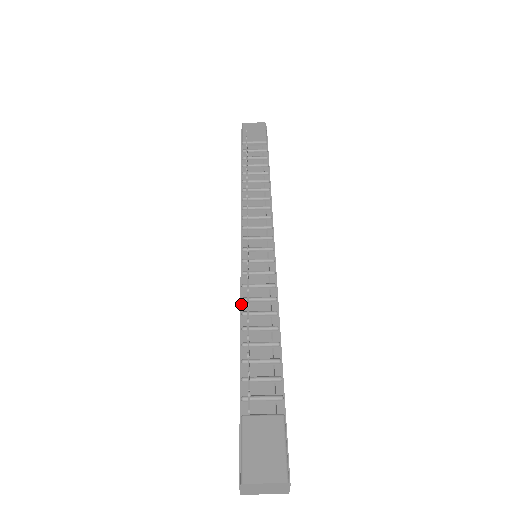
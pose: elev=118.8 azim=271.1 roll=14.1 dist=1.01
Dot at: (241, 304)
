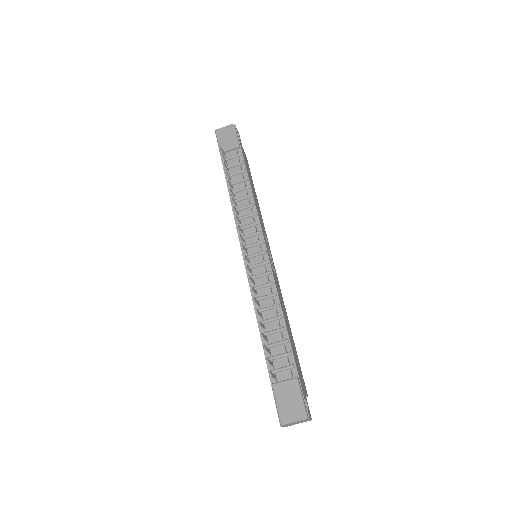
Dot at: (254, 304)
